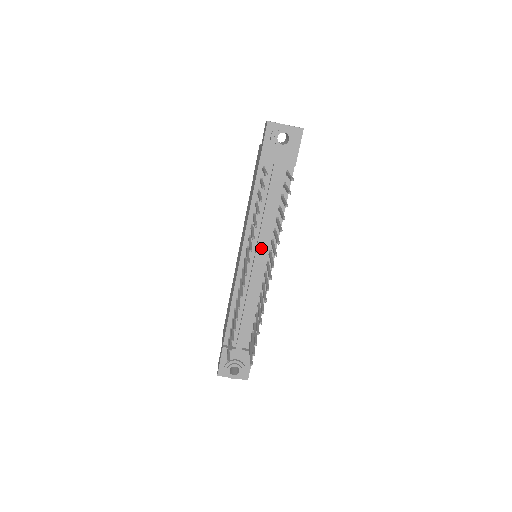
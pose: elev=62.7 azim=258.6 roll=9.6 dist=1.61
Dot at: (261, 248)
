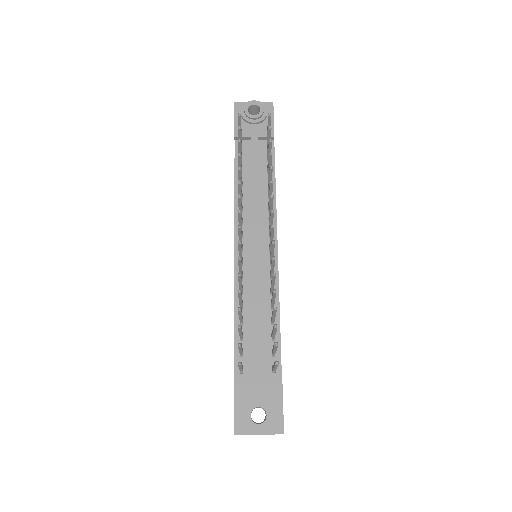
Dot at: (257, 228)
